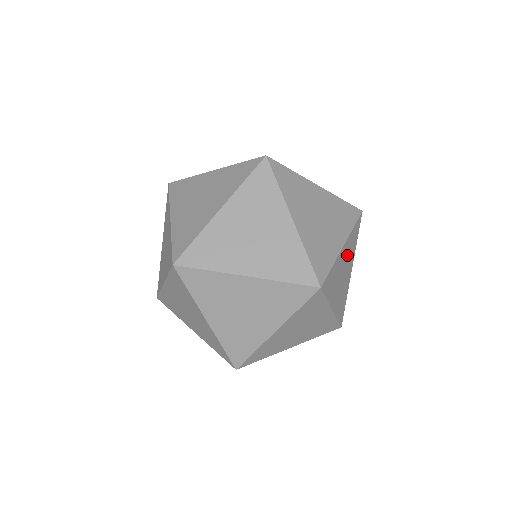
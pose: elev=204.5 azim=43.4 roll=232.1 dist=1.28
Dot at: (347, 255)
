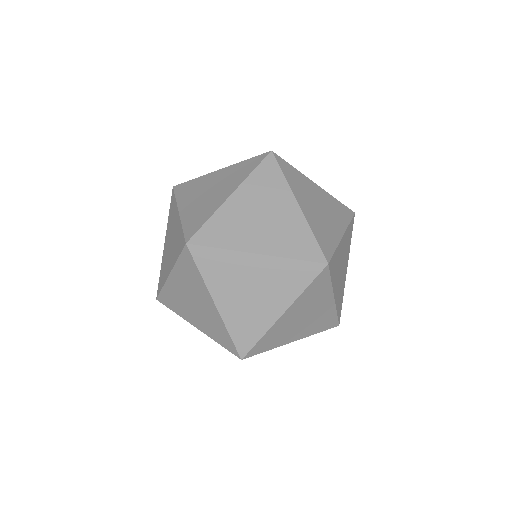
Dot at: (304, 307)
